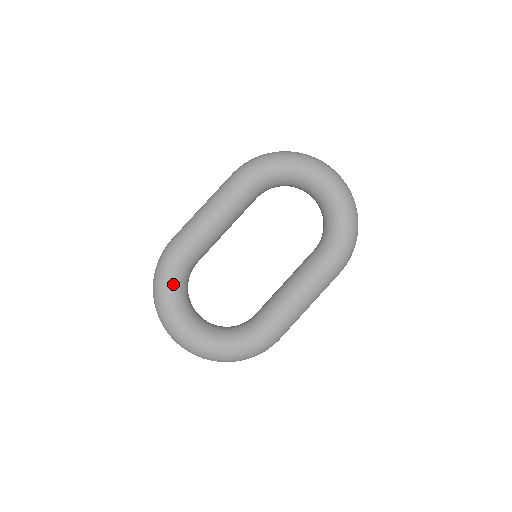
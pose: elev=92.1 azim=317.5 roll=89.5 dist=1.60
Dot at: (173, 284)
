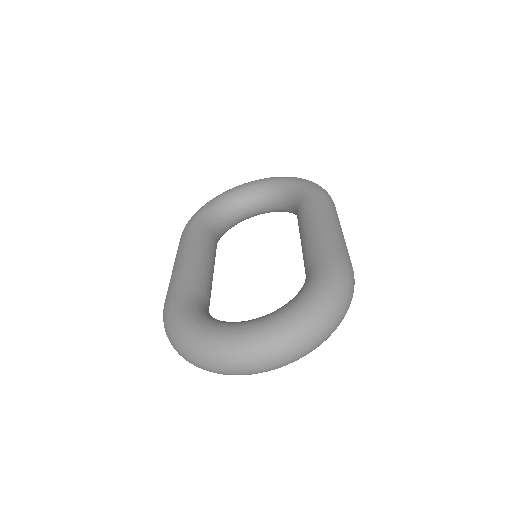
Dot at: (193, 315)
